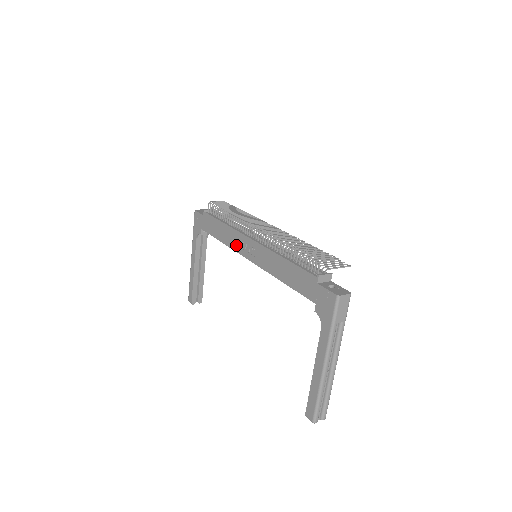
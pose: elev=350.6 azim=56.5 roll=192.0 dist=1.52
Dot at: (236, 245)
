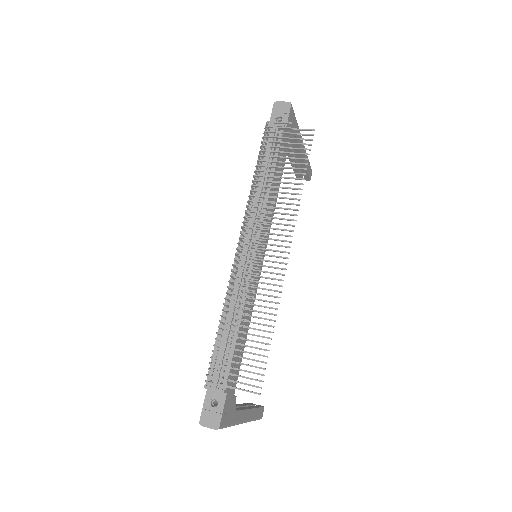
Dot at: occluded
